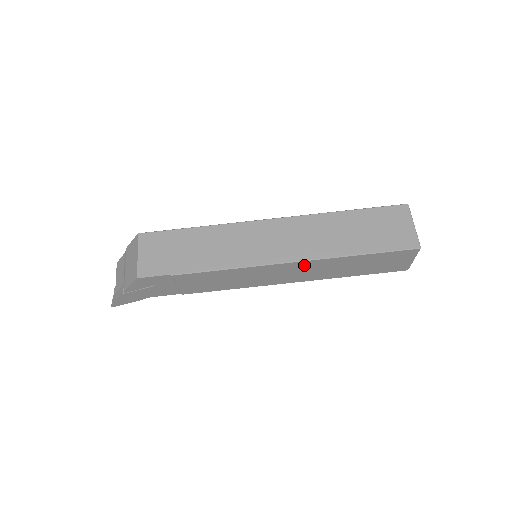
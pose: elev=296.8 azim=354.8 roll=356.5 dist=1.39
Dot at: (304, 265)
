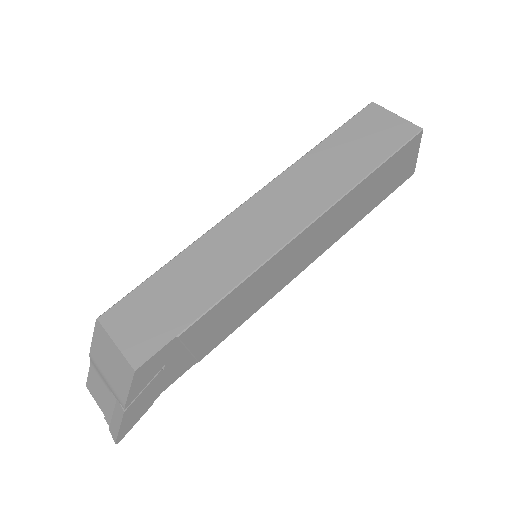
Dot at: (321, 224)
